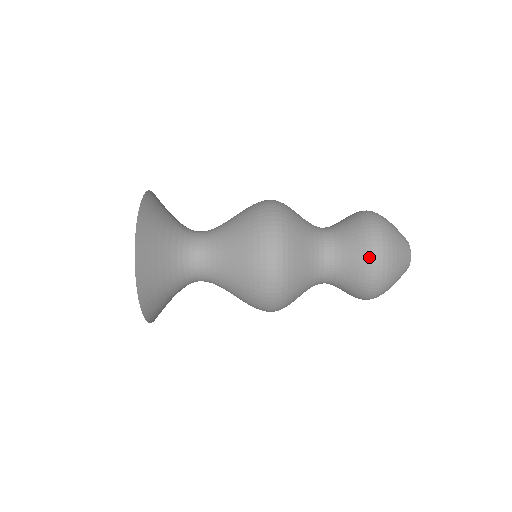
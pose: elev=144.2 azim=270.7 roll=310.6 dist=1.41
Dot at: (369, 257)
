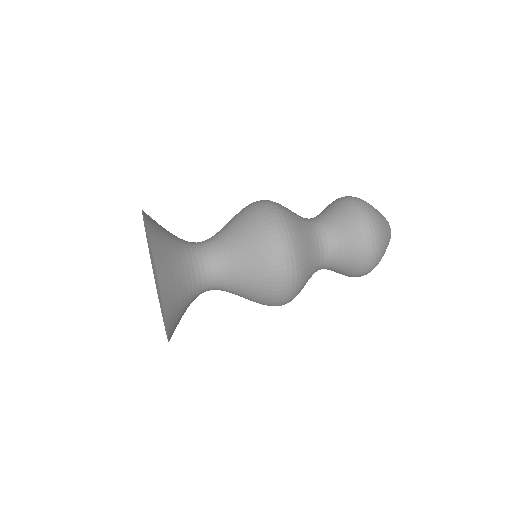
Dot at: (362, 227)
